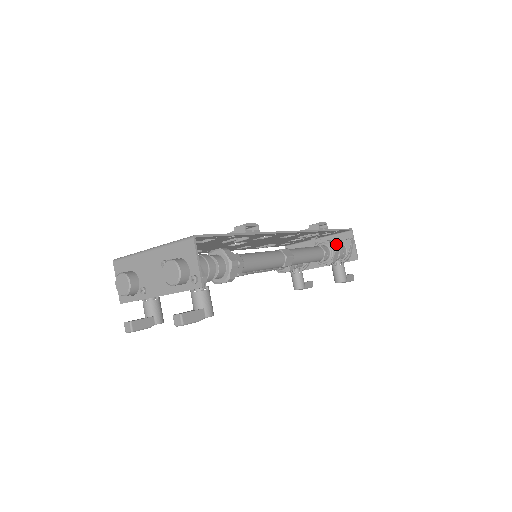
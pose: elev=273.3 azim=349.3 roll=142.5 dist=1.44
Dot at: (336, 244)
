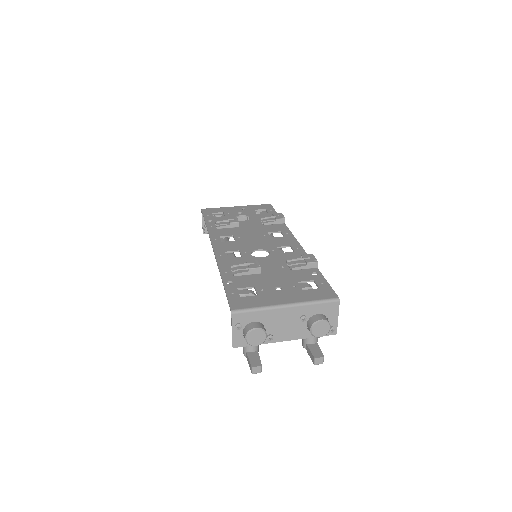
Dot at: occluded
